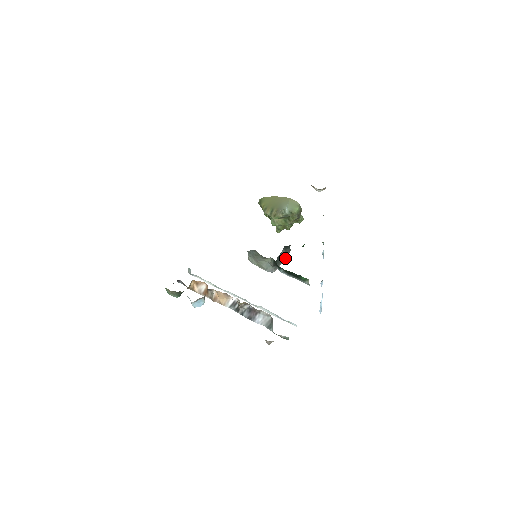
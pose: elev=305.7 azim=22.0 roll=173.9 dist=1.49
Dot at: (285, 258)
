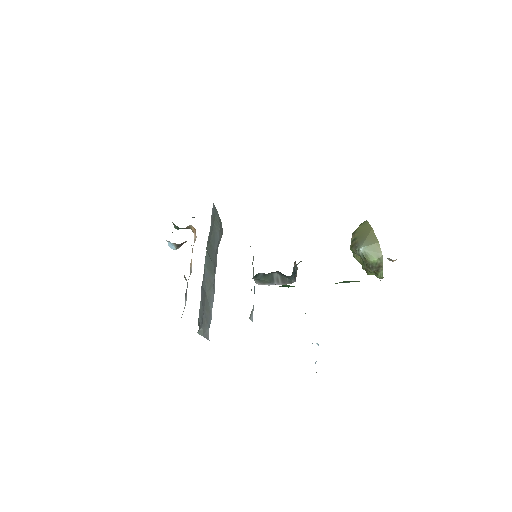
Dot at: (281, 284)
